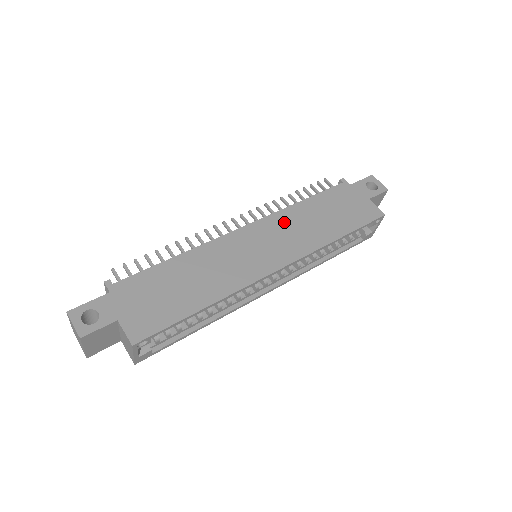
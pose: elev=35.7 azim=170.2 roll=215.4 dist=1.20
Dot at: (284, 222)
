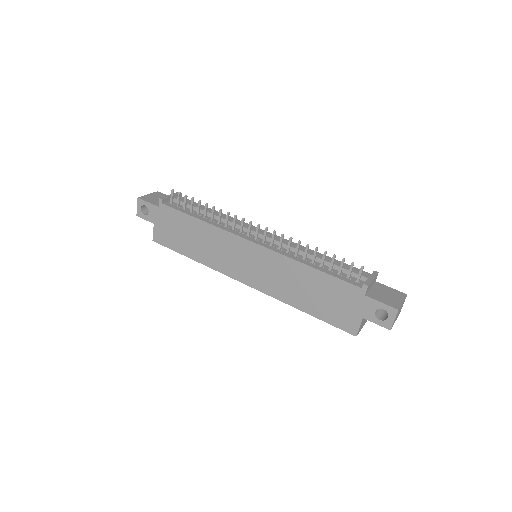
Dot at: (279, 265)
